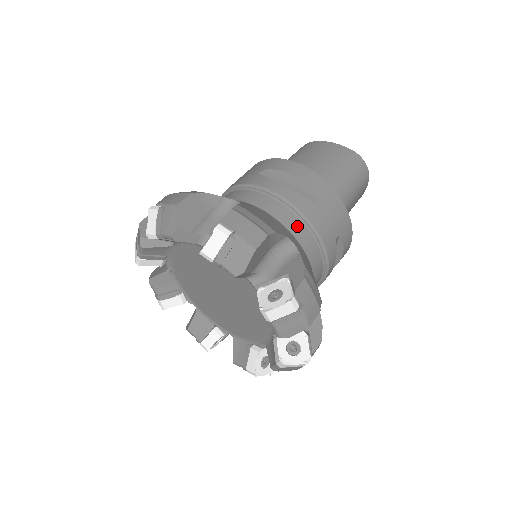
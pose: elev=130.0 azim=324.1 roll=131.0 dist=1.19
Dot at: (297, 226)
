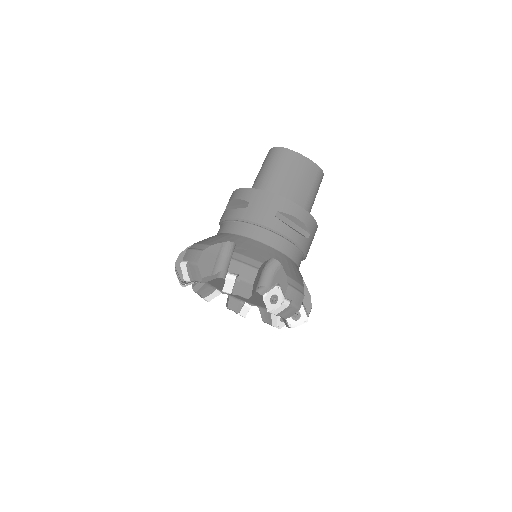
Dot at: (299, 257)
